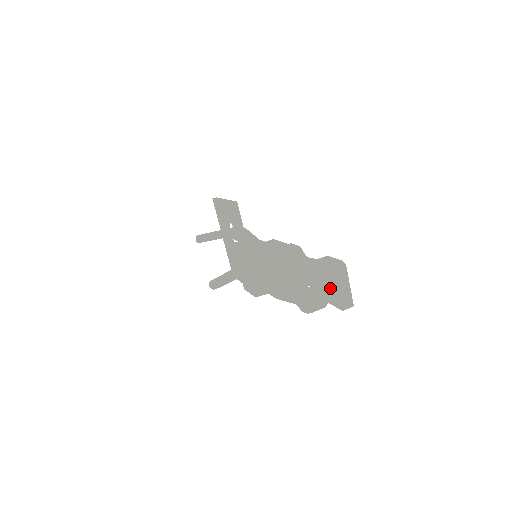
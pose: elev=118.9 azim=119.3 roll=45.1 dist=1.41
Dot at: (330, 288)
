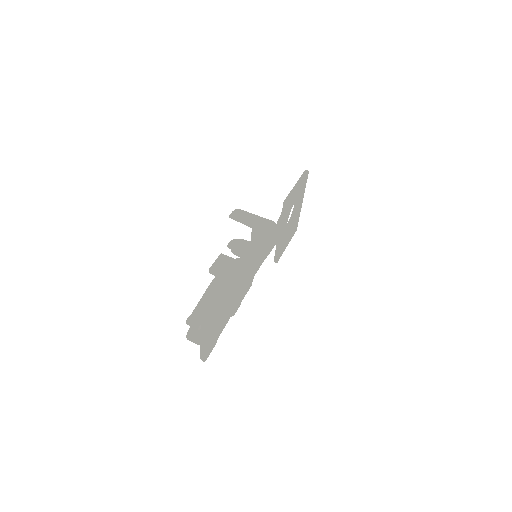
Dot at: occluded
